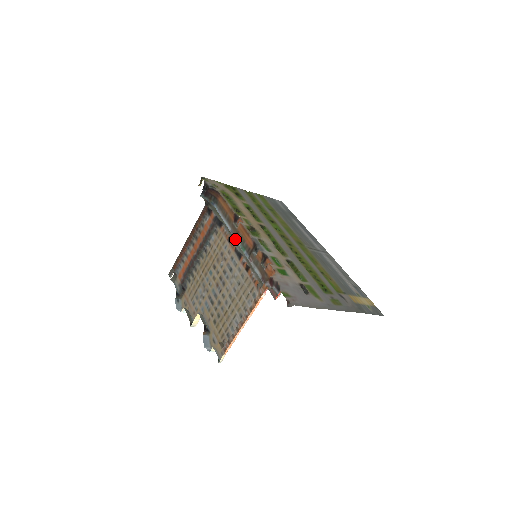
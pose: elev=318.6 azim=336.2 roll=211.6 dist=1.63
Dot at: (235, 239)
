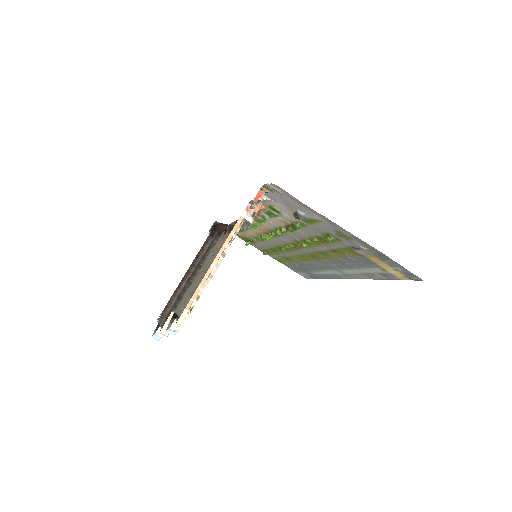
Dot at: occluded
